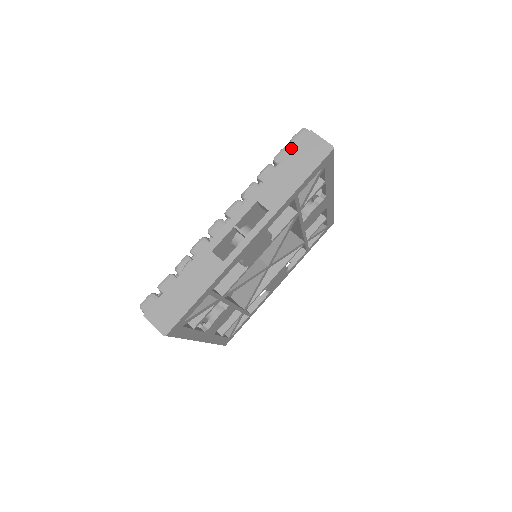
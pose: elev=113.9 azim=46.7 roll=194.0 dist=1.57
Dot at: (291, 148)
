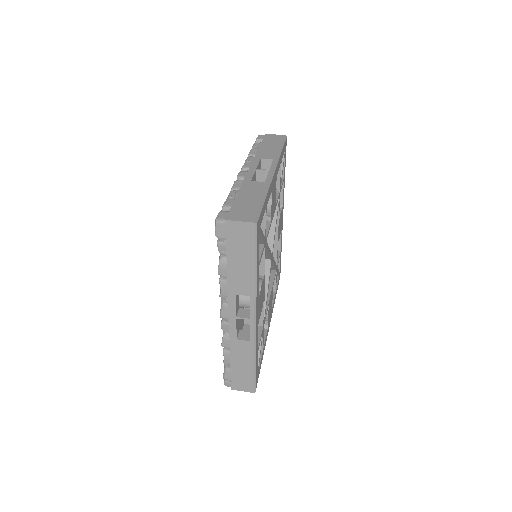
Dot at: occluded
